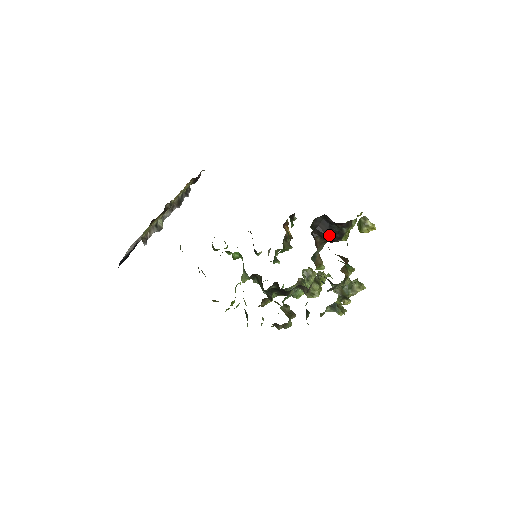
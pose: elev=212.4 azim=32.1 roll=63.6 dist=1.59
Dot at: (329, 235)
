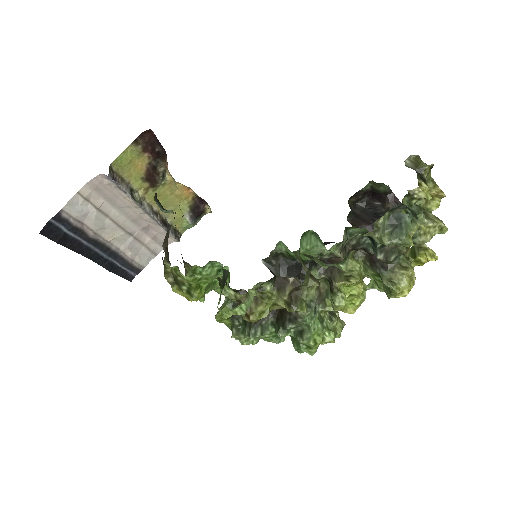
Dot at: (373, 225)
